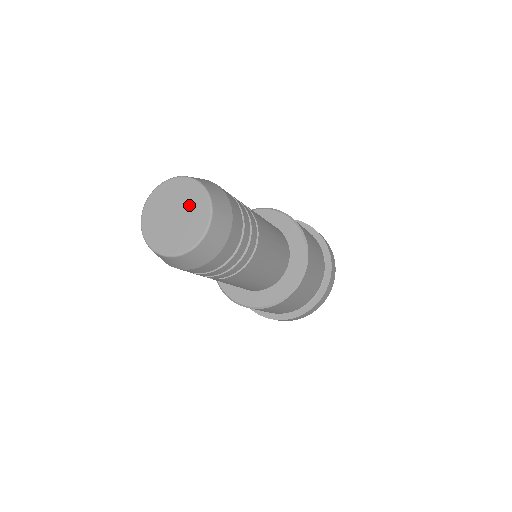
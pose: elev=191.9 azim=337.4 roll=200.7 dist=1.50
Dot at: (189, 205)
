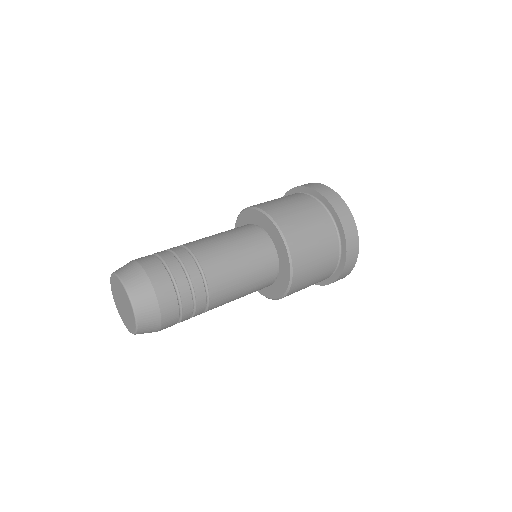
Dot at: (128, 316)
